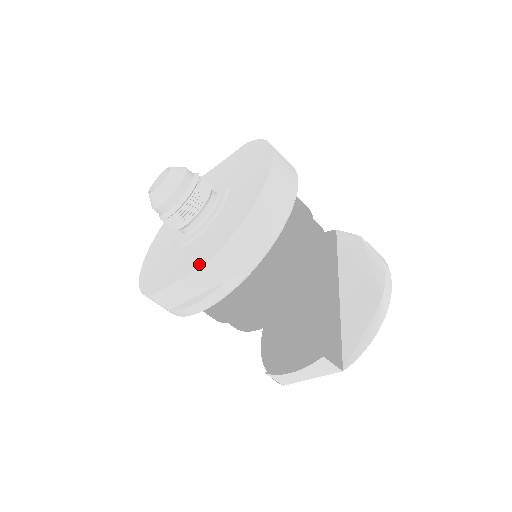
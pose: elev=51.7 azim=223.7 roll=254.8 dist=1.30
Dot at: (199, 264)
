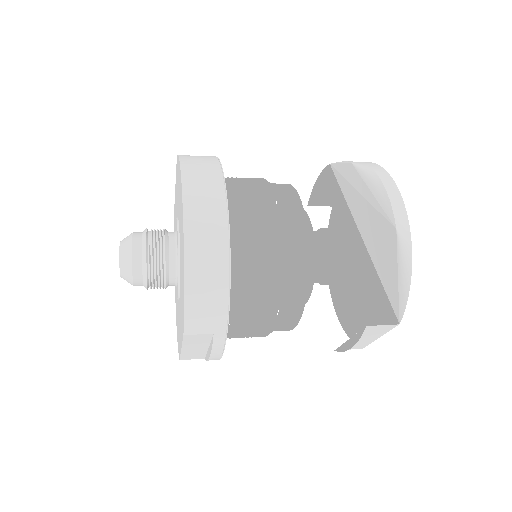
Dot at: (182, 331)
